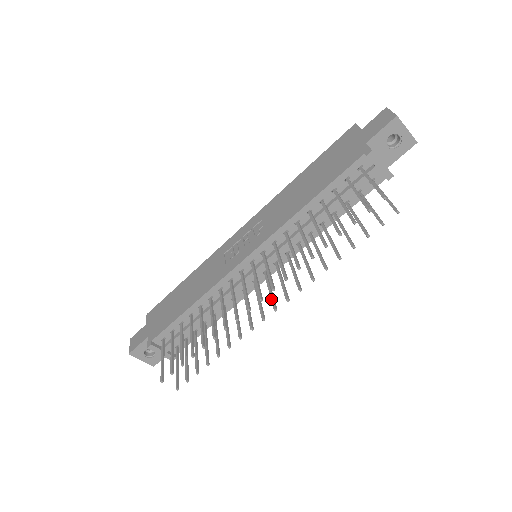
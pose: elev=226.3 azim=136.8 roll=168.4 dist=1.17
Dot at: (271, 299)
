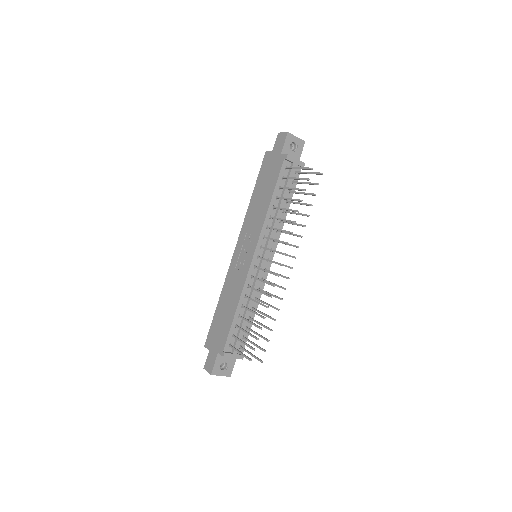
Dot at: occluded
